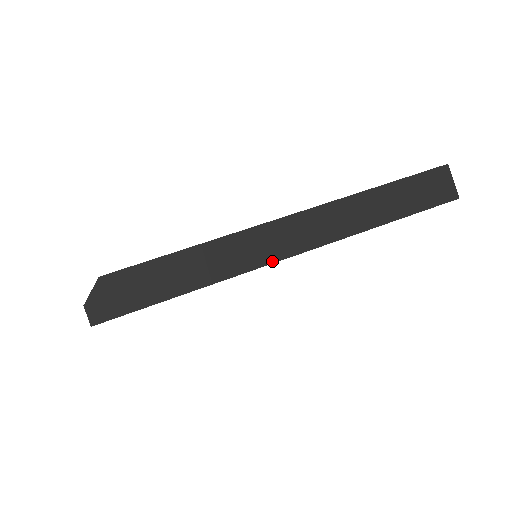
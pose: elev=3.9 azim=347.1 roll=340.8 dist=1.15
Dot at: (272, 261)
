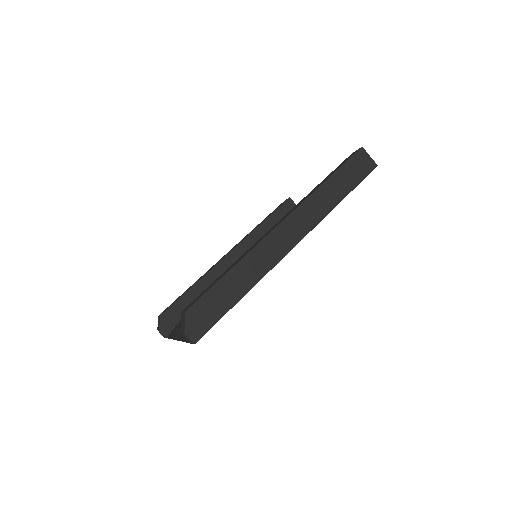
Dot at: (284, 255)
